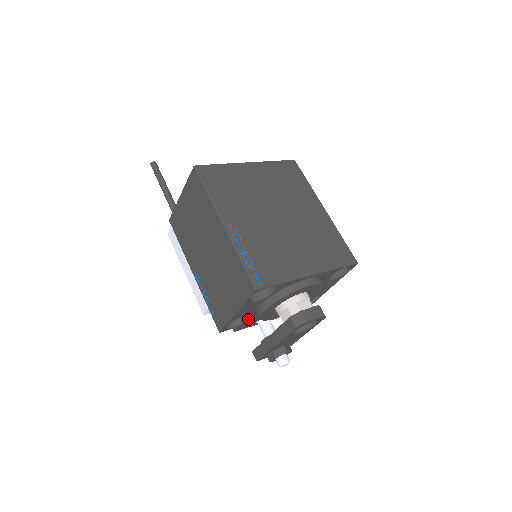
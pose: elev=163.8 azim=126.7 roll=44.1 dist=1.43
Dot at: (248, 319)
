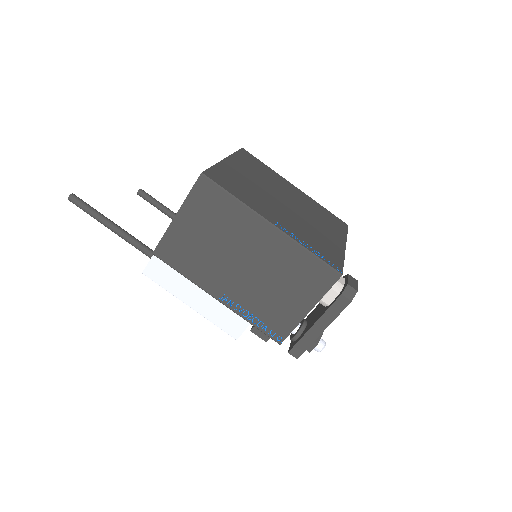
Dot at: occluded
